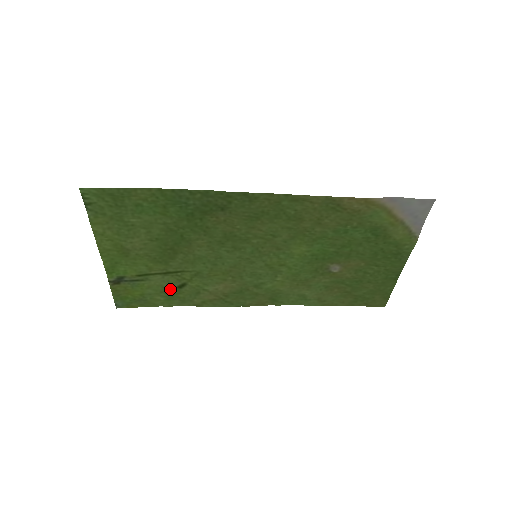
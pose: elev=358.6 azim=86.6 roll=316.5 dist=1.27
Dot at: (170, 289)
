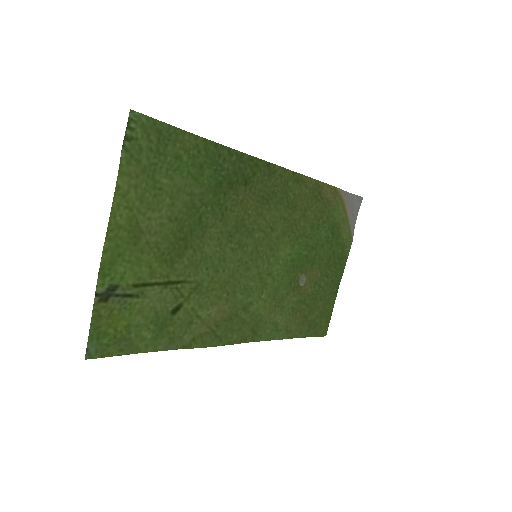
Dot at: (162, 316)
